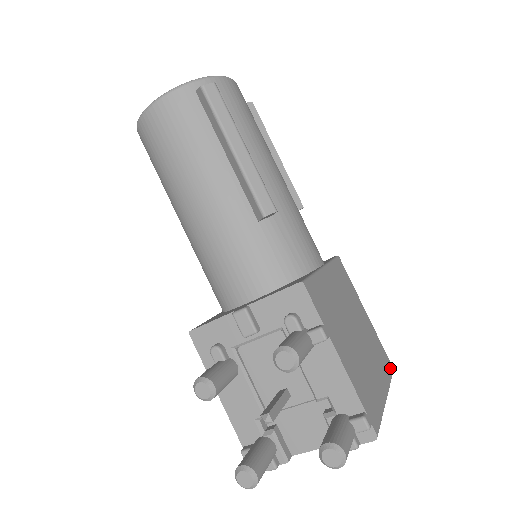
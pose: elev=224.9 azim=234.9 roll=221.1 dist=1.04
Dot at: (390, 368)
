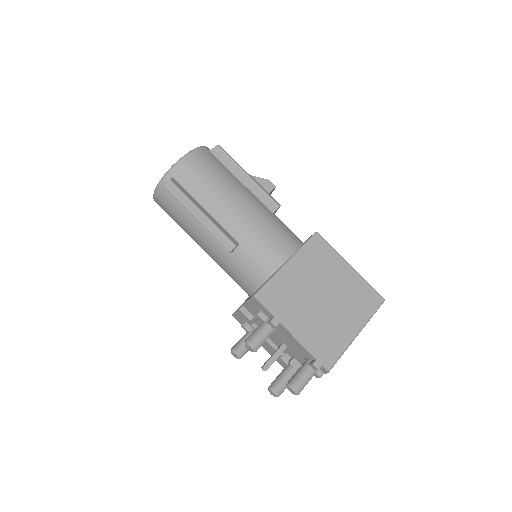
Dot at: (376, 302)
